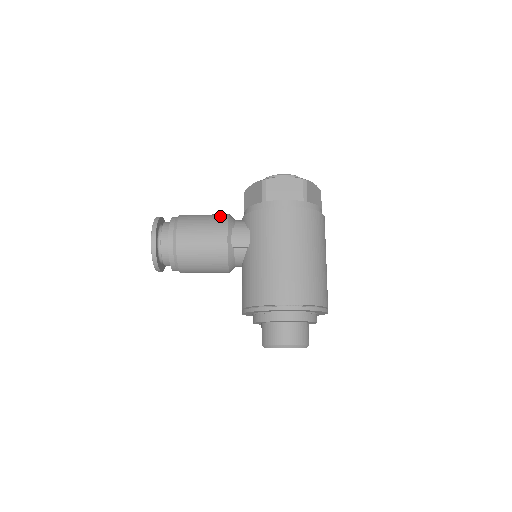
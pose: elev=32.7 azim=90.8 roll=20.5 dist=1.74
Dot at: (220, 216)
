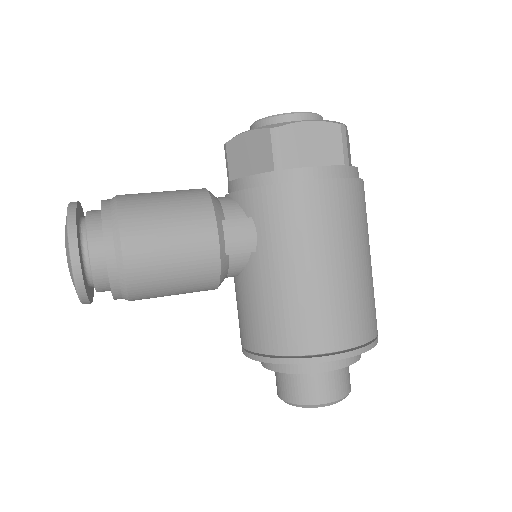
Dot at: (195, 197)
